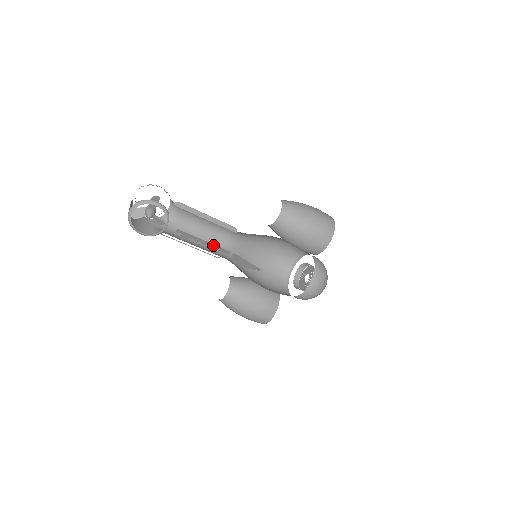
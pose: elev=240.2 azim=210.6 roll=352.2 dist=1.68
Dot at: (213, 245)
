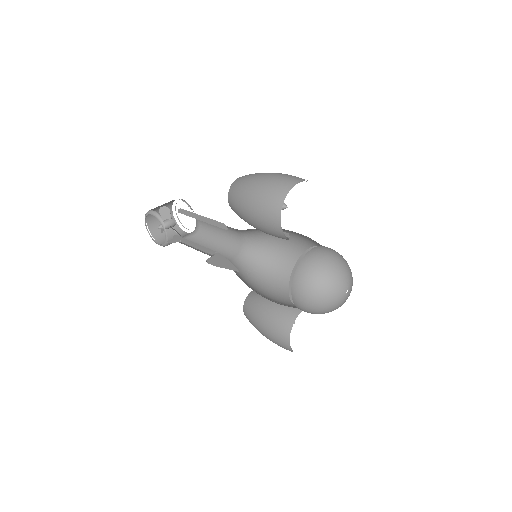
Dot at: (200, 246)
